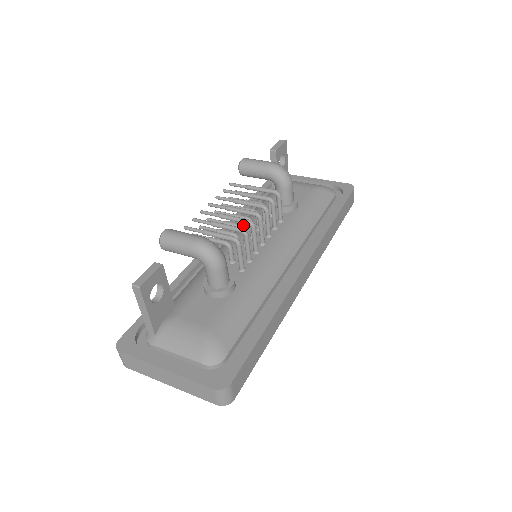
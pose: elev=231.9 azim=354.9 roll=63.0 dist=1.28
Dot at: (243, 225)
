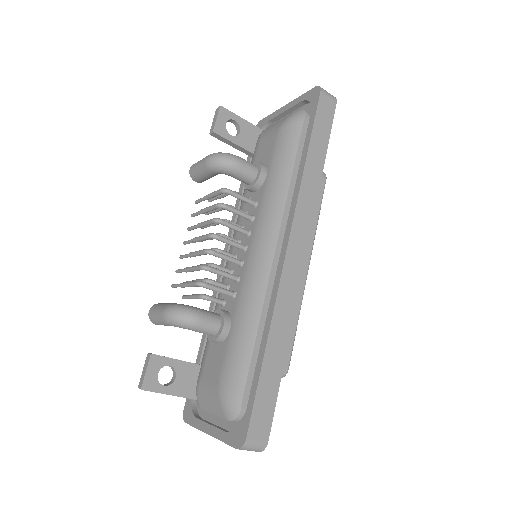
Dot at: occluded
